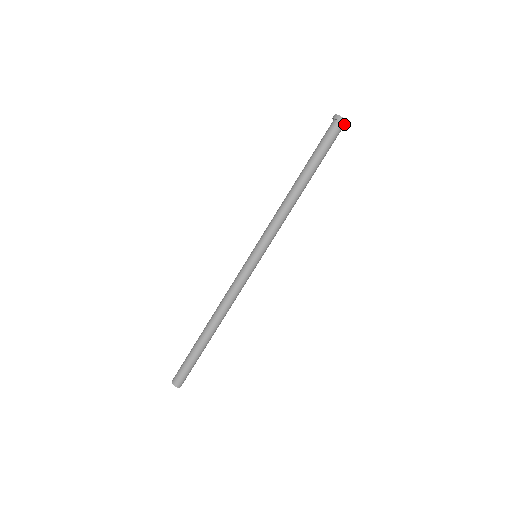
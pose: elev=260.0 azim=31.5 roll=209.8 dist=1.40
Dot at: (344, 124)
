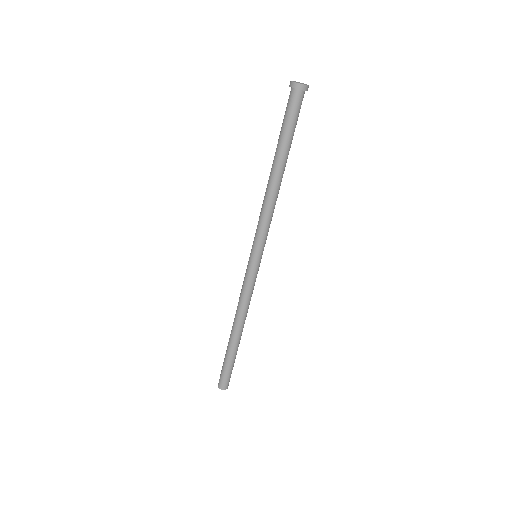
Dot at: (306, 90)
